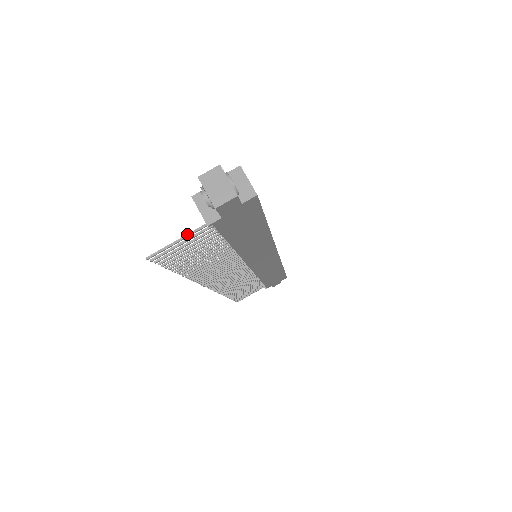
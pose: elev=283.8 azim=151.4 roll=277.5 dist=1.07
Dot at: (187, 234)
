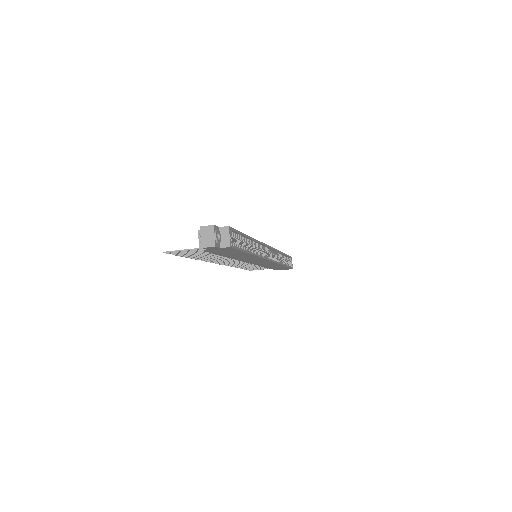
Dot at: (189, 249)
